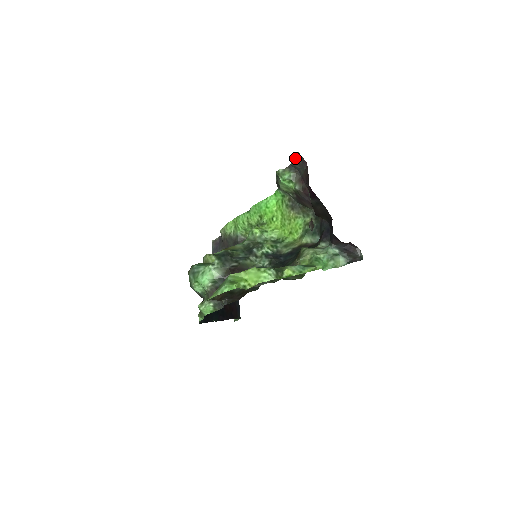
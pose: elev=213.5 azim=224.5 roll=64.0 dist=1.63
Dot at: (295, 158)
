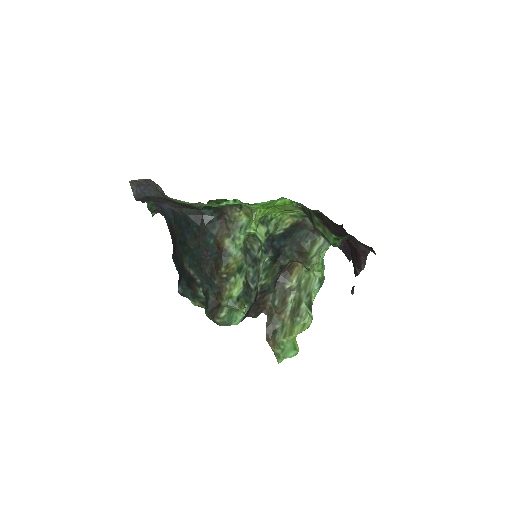
Dot at: occluded
